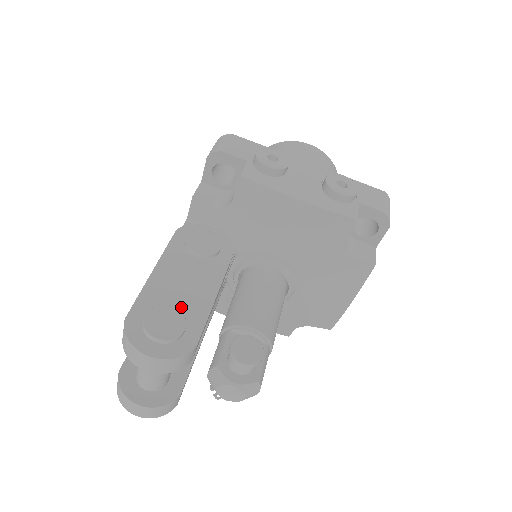
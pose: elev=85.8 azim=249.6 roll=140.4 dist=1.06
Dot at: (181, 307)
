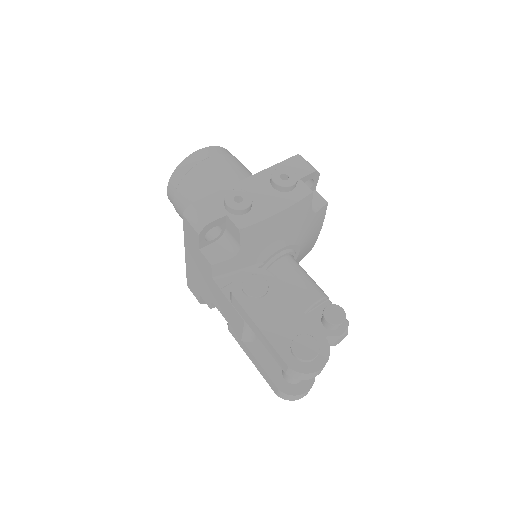
Dot at: (297, 331)
